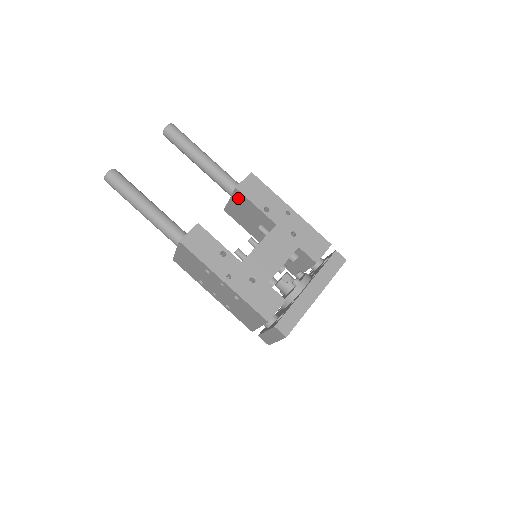
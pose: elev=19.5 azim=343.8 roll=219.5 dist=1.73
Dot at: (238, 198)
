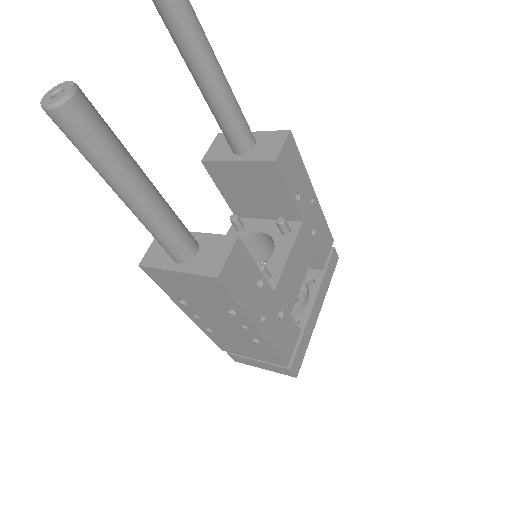
Dot at: (262, 170)
